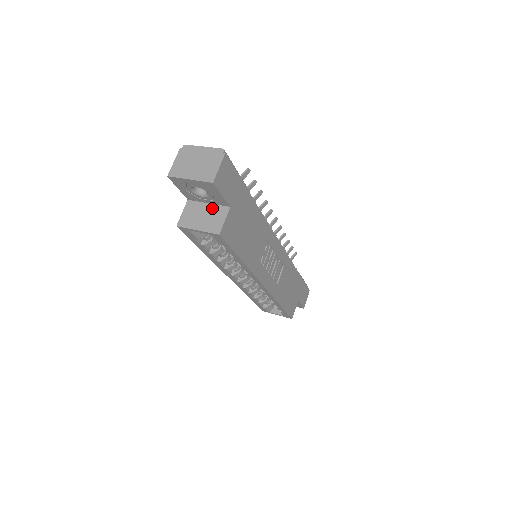
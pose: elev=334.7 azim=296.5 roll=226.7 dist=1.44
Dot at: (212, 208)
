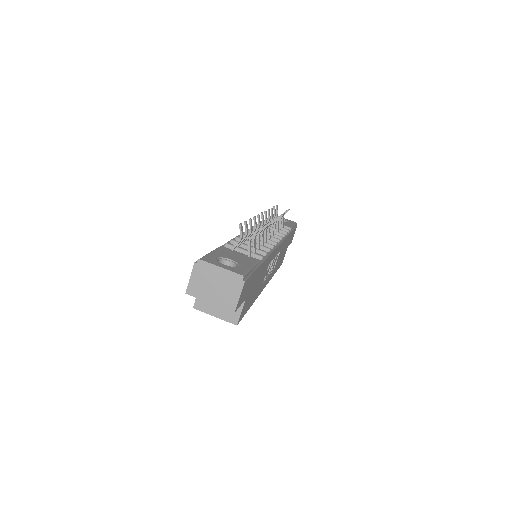
Dot at: occluded
